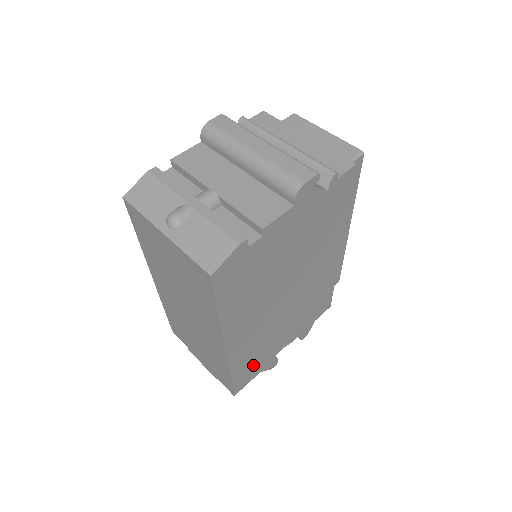
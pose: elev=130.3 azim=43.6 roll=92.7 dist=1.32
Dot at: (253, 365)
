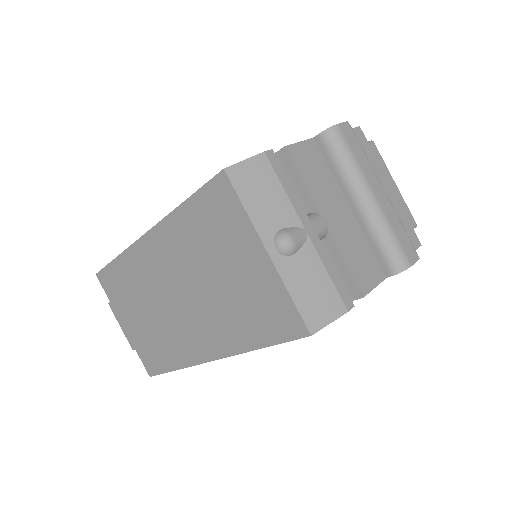
Dot at: occluded
